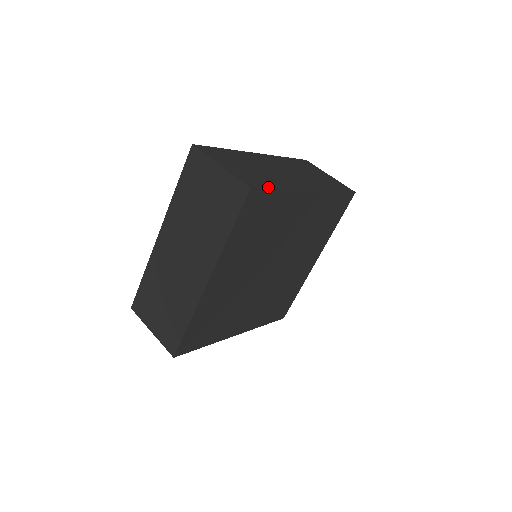
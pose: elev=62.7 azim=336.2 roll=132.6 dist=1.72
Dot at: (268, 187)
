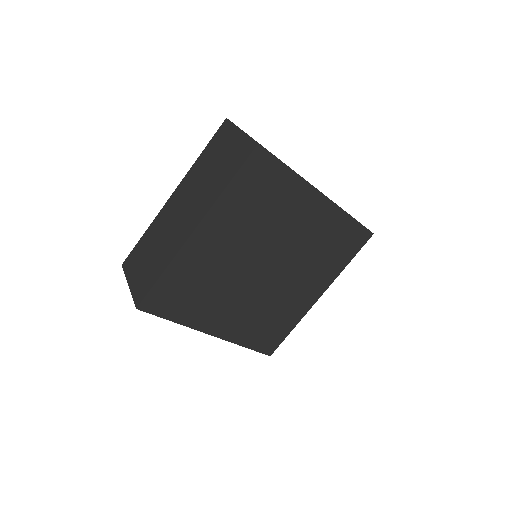
Dot at: occluded
